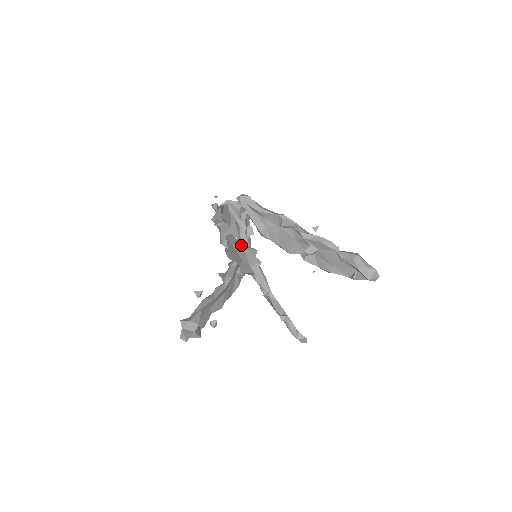
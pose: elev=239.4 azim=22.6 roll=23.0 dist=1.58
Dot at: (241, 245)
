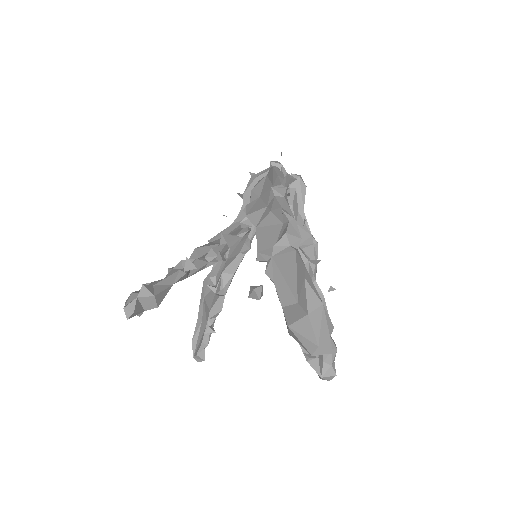
Dot at: occluded
